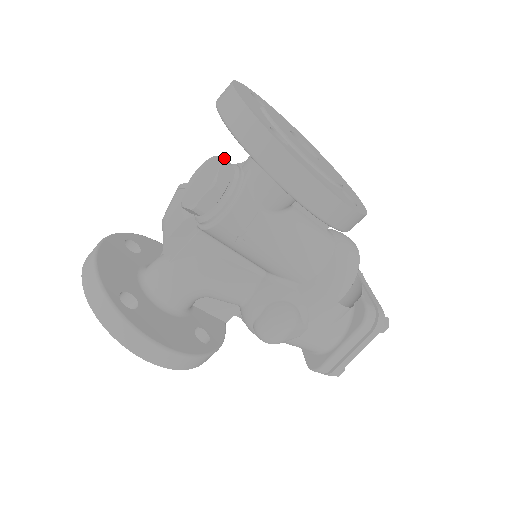
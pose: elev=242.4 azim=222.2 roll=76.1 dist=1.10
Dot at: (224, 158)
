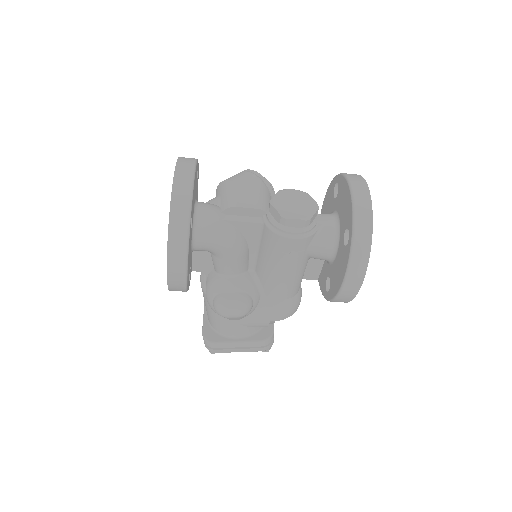
Dot at: (318, 206)
